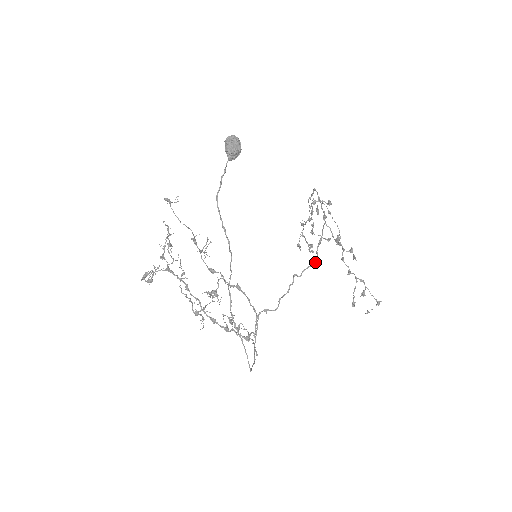
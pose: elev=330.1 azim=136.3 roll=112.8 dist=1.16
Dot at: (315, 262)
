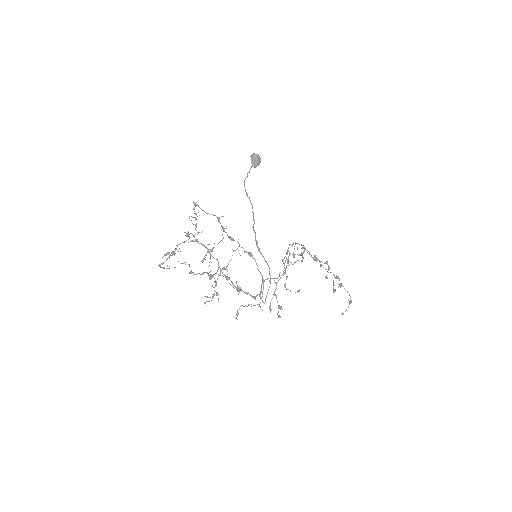
Dot at: (302, 261)
